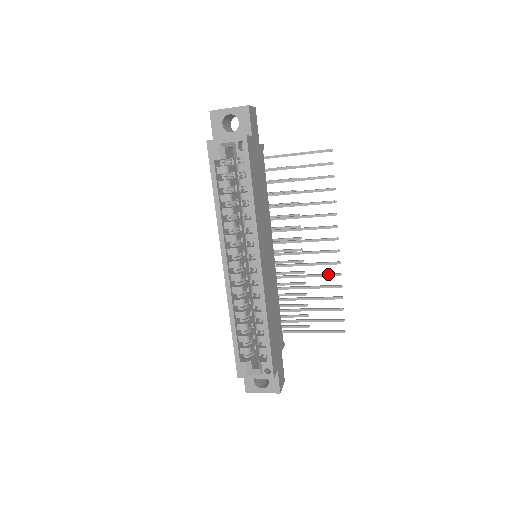
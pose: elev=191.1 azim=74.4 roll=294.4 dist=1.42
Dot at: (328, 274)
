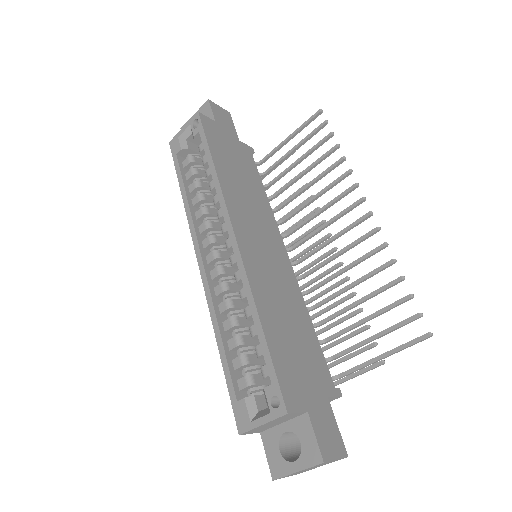
Dot at: (368, 252)
